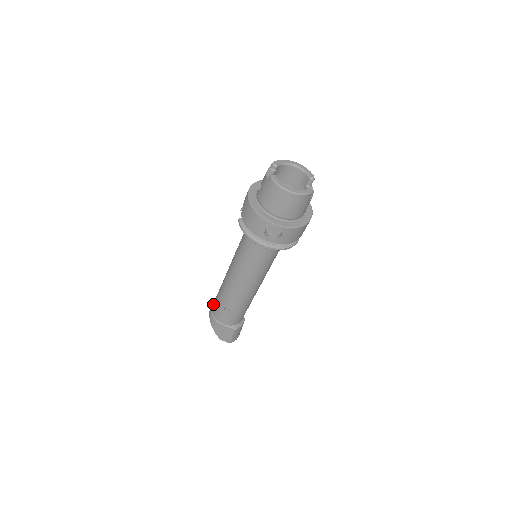
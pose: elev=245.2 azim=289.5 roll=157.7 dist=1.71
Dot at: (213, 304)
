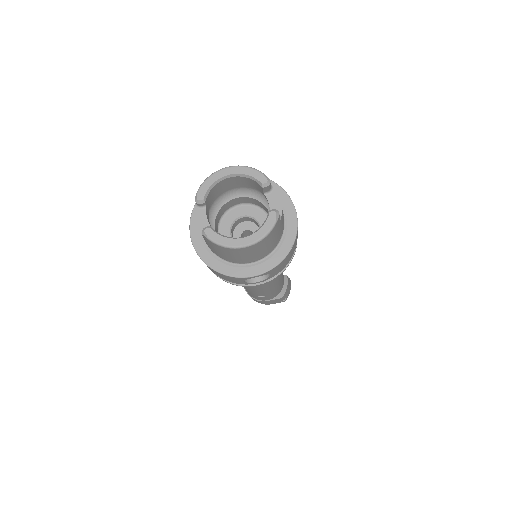
Dot at: occluded
